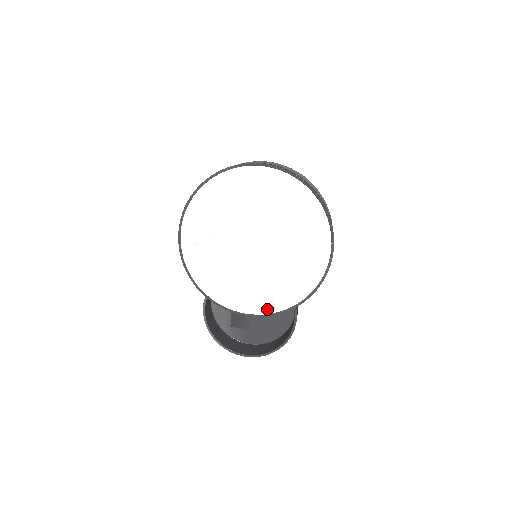
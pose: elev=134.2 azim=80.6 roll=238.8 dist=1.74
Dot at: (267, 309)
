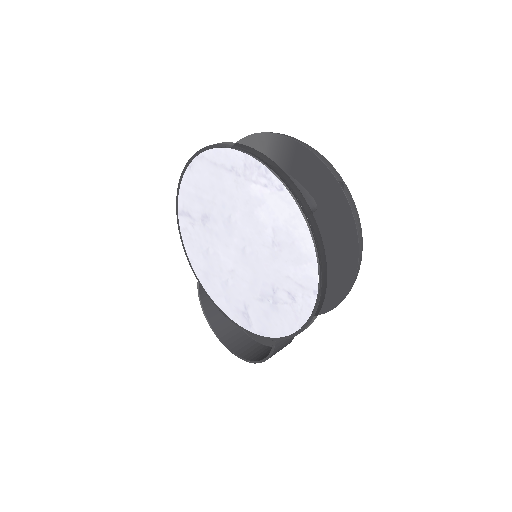
Dot at: (242, 322)
